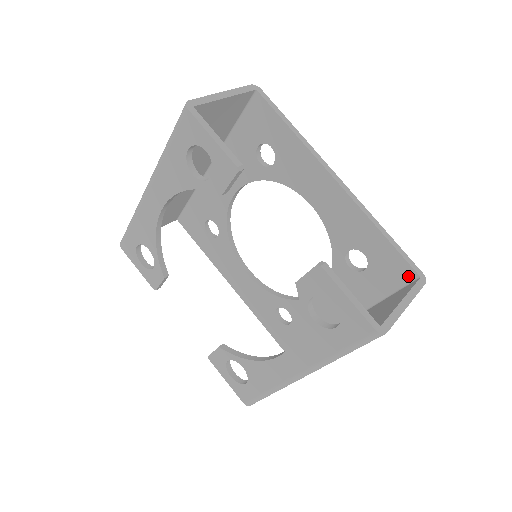
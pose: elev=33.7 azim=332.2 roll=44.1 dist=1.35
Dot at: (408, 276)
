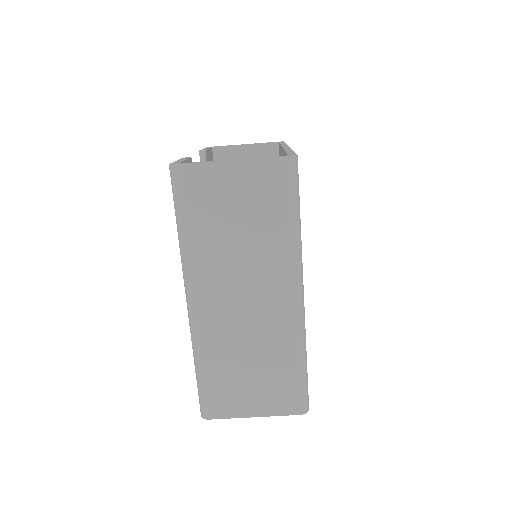
Dot at: occluded
